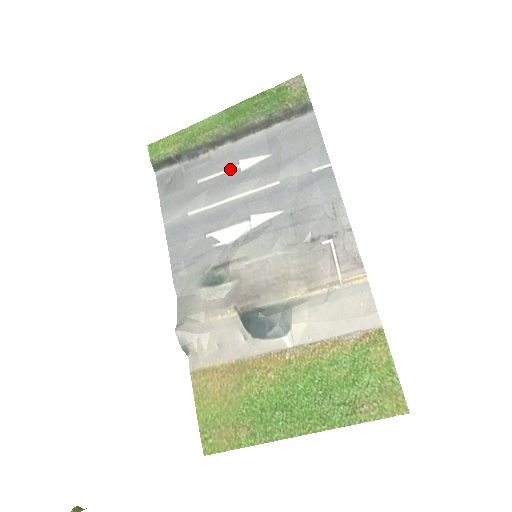
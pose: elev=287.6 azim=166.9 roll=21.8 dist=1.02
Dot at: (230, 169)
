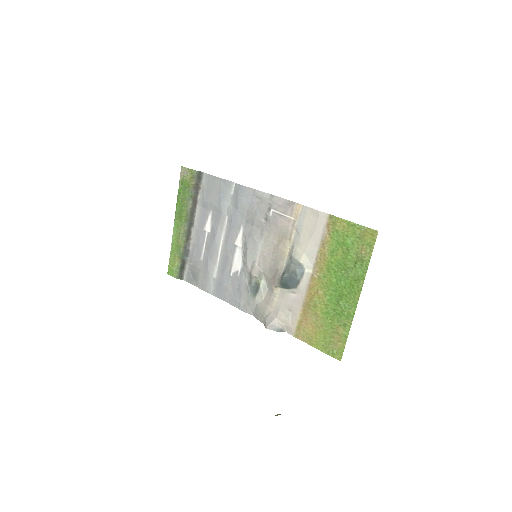
Dot at: (205, 238)
